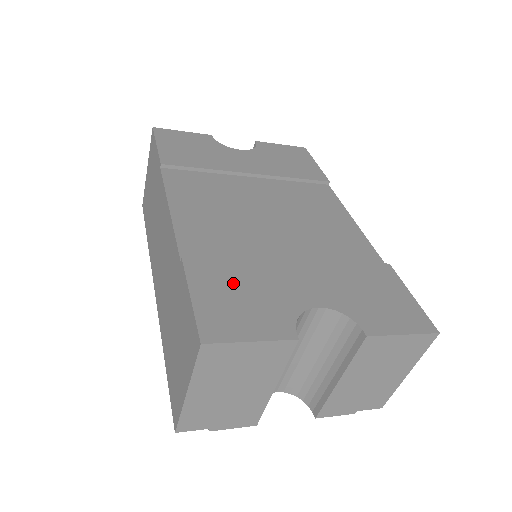
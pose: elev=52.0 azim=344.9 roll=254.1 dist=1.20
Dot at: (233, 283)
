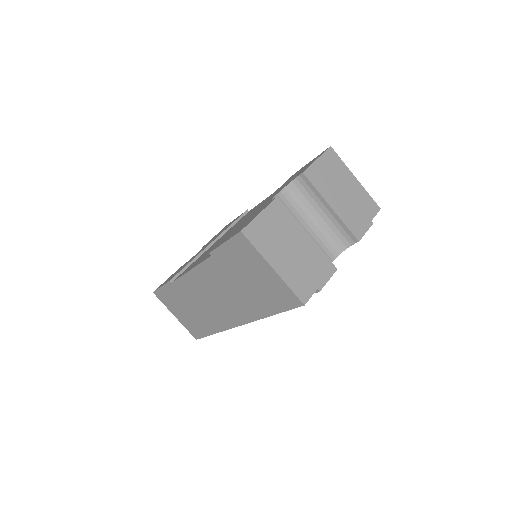
Dot at: occluded
